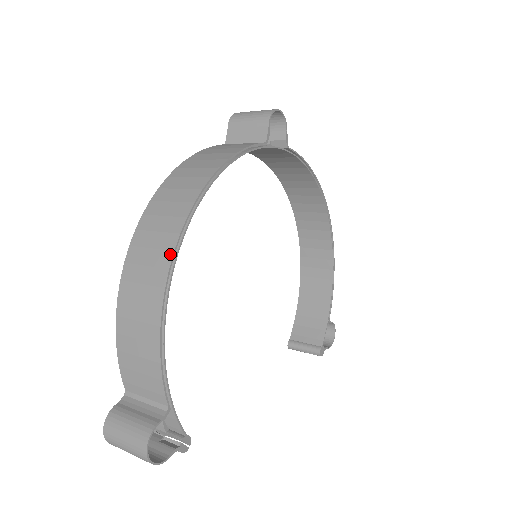
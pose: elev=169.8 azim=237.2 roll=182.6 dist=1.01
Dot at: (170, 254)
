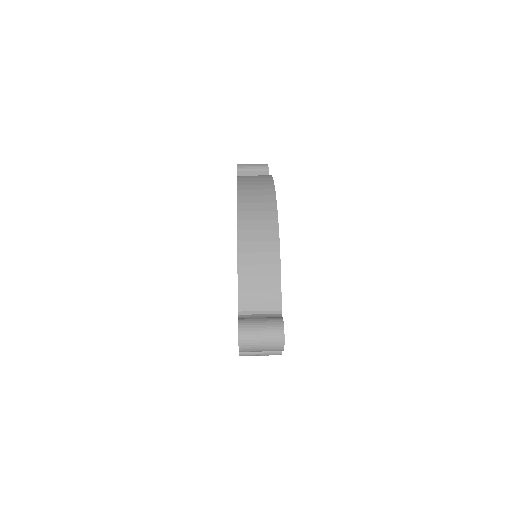
Dot at: (275, 212)
